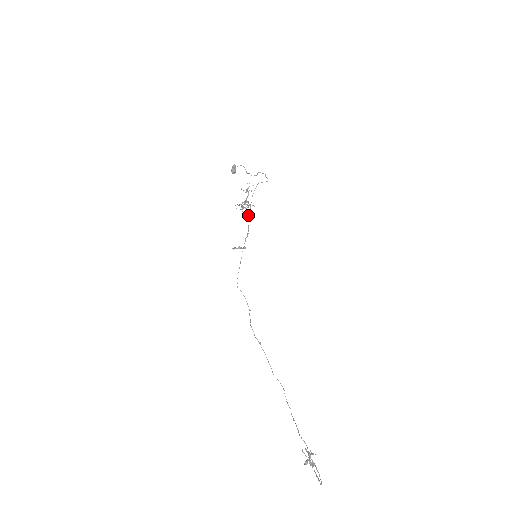
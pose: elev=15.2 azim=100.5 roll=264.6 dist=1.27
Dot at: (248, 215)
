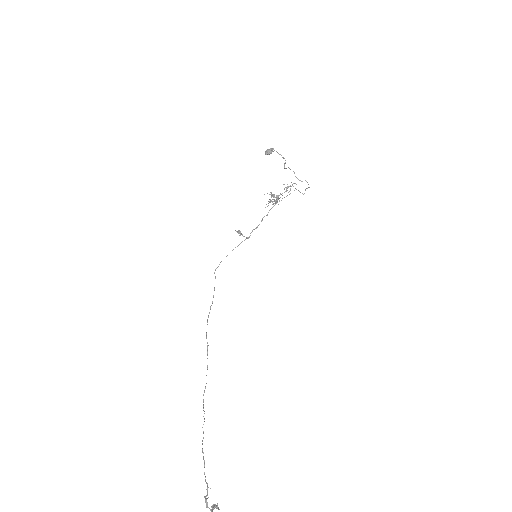
Dot at: occluded
